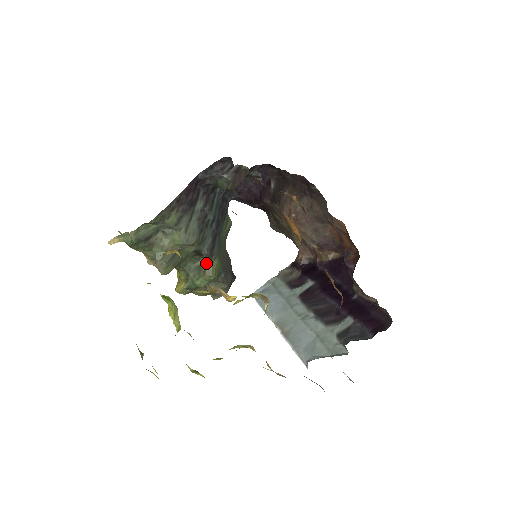
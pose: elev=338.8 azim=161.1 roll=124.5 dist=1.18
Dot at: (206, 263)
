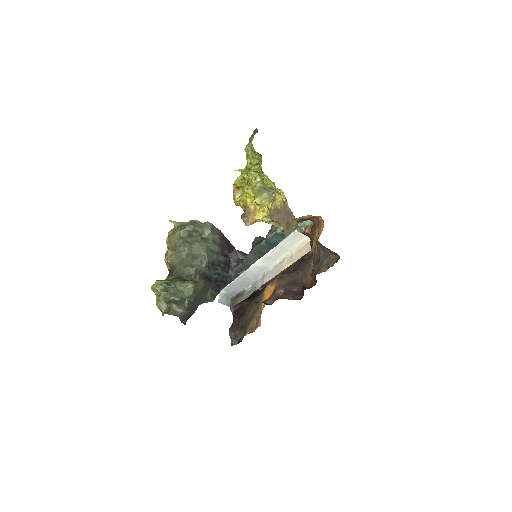
Dot at: (198, 276)
